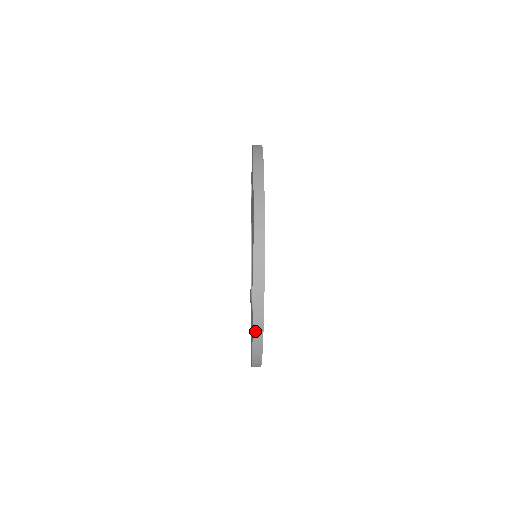
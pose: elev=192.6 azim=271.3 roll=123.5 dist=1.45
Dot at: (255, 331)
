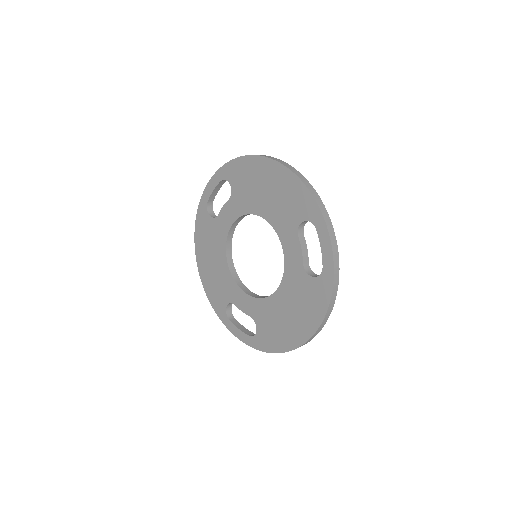
Dot at: (334, 285)
